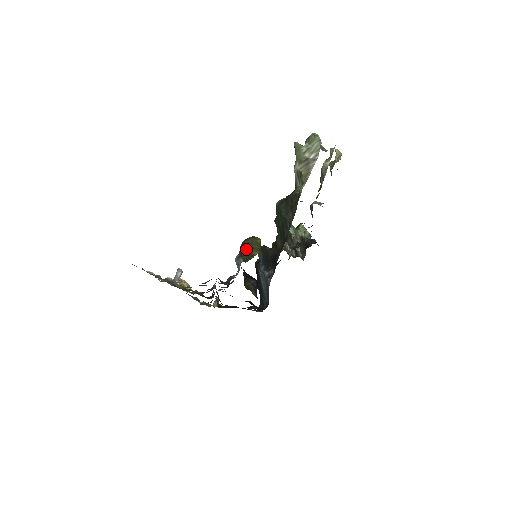
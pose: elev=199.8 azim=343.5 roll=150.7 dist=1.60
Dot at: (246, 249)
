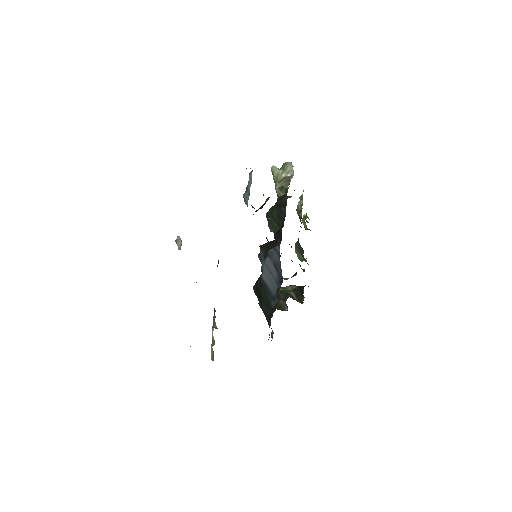
Dot at: occluded
